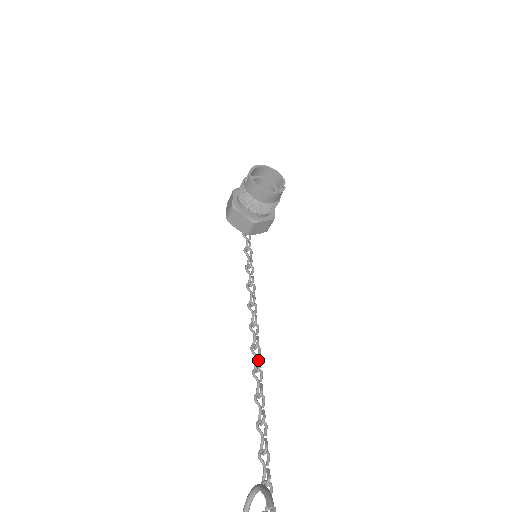
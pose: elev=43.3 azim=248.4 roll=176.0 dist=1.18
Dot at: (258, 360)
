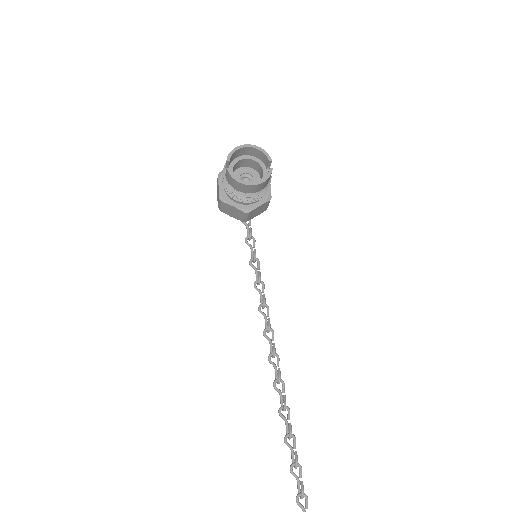
Dot at: (277, 371)
